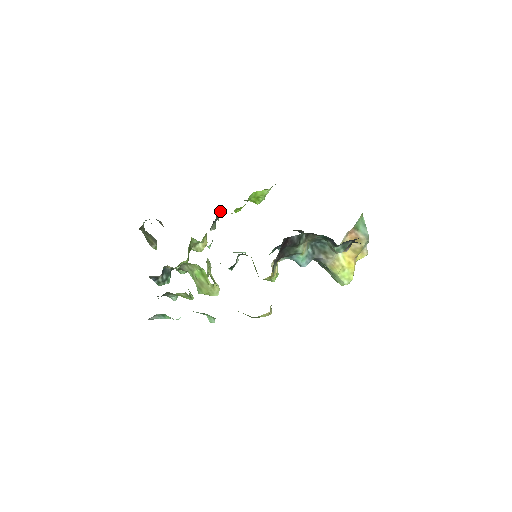
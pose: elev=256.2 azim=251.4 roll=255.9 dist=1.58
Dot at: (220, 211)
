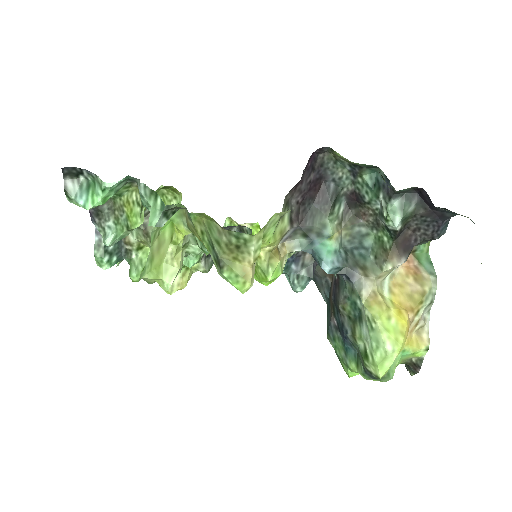
Dot at: occluded
